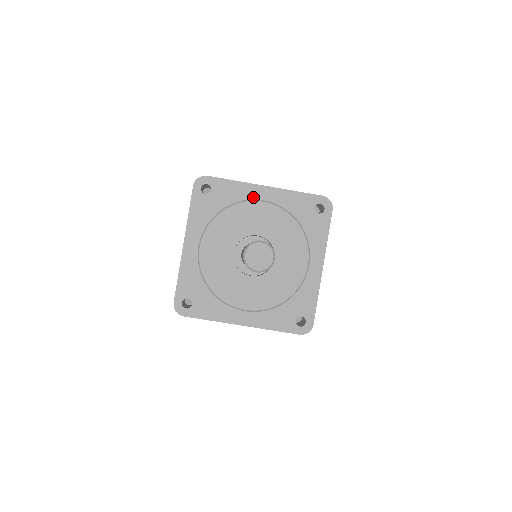
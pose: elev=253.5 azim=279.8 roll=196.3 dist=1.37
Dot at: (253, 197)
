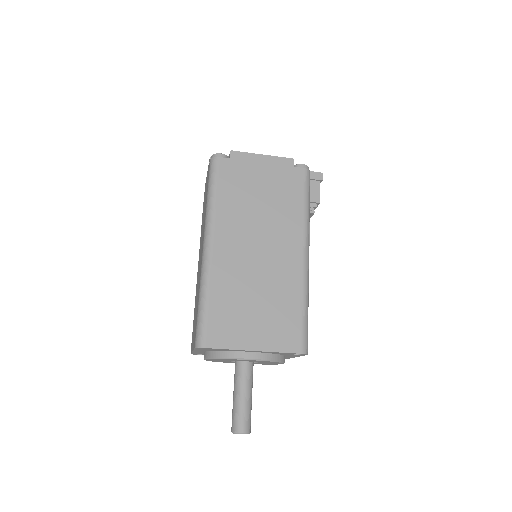
Dot at: (244, 351)
